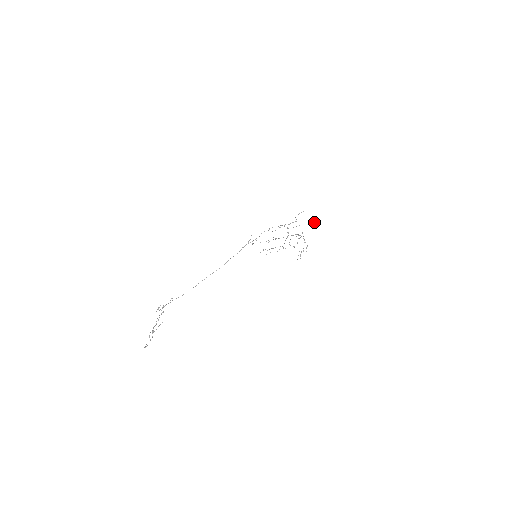
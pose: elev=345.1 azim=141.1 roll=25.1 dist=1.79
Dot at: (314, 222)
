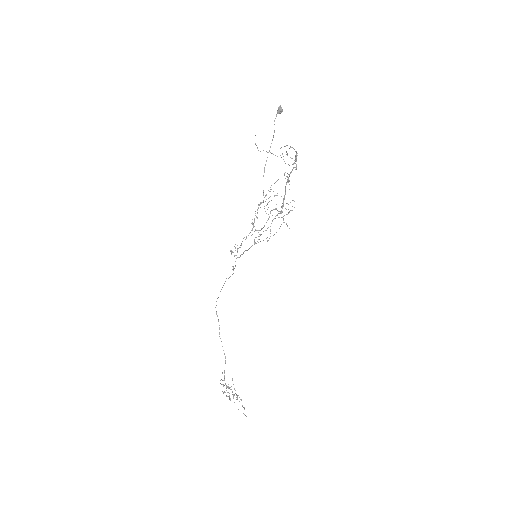
Dot at: (280, 109)
